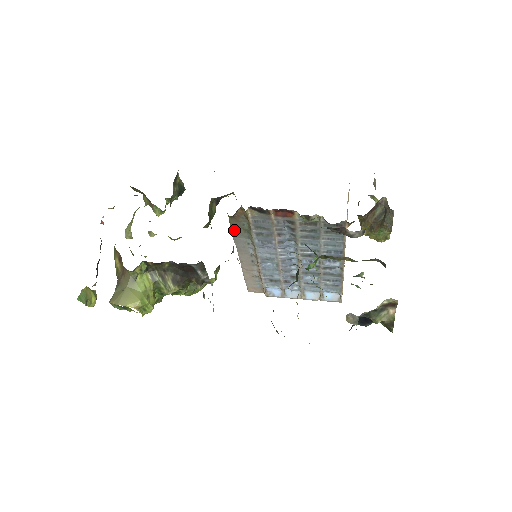
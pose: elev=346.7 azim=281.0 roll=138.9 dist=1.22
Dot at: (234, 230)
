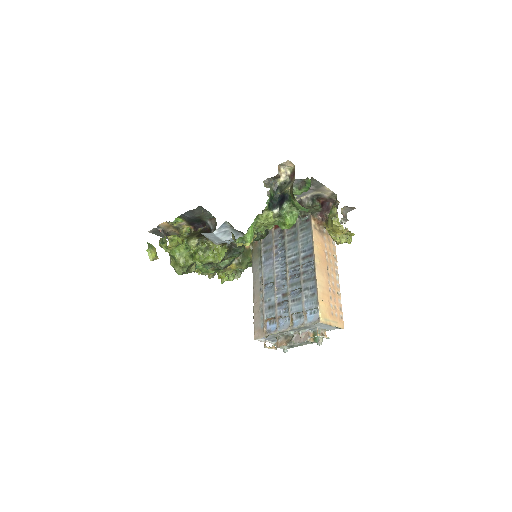
Dot at: (254, 257)
